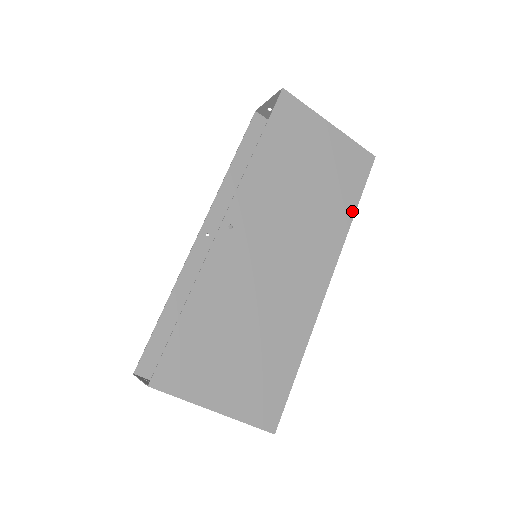
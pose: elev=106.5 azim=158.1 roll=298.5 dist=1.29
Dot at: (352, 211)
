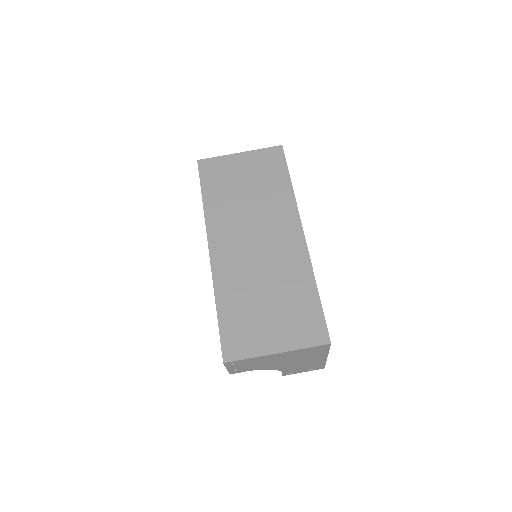
Dot at: (289, 184)
